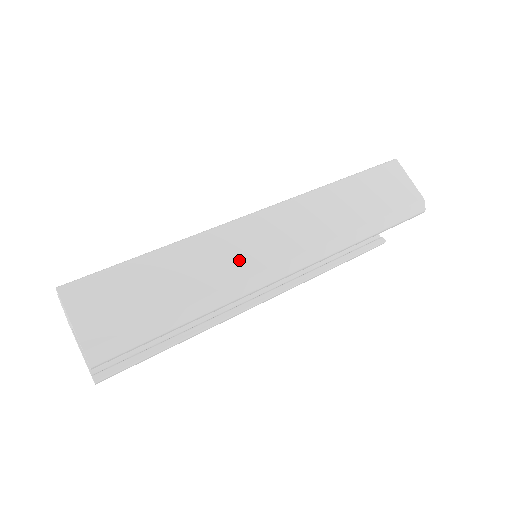
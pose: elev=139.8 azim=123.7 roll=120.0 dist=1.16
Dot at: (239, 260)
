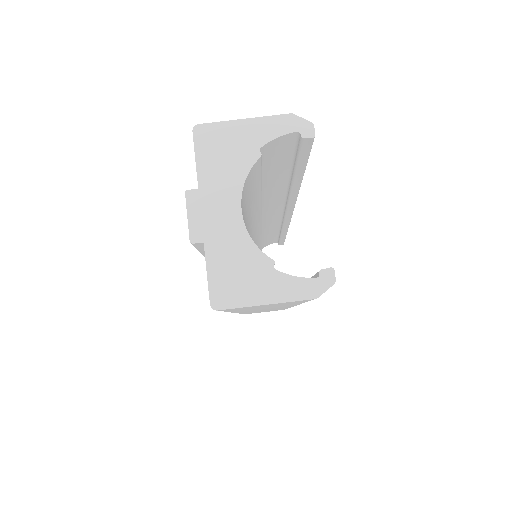
Dot at: occluded
